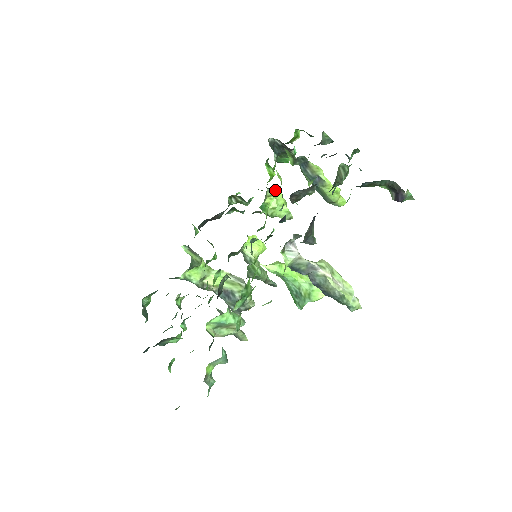
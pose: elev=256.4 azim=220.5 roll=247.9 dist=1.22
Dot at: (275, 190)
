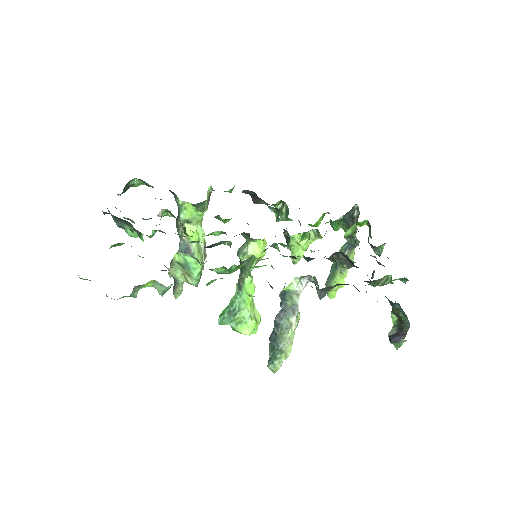
Dot at: (317, 235)
